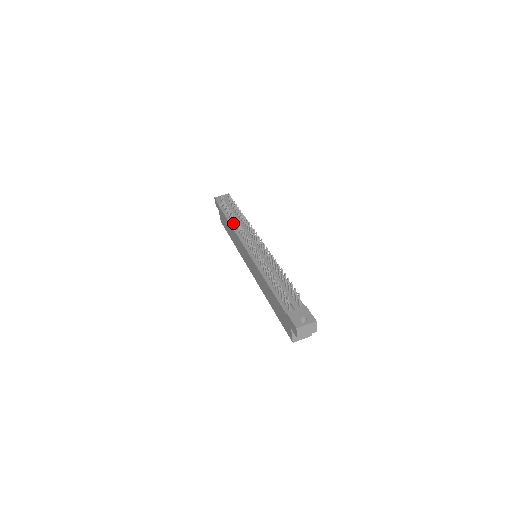
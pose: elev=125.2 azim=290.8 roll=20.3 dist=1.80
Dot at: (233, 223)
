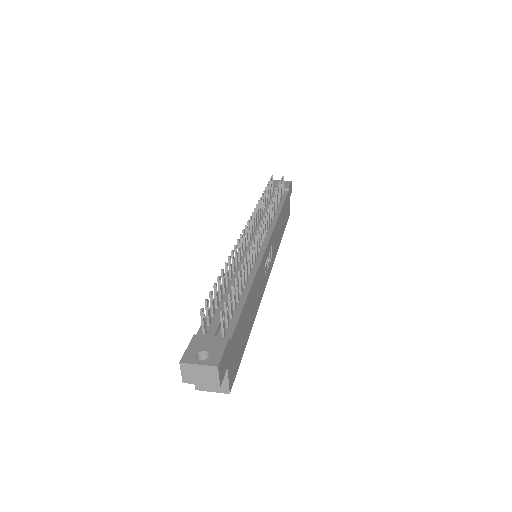
Dot at: occluded
